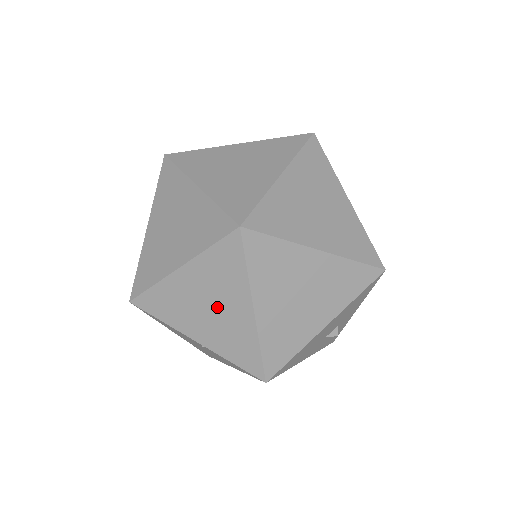
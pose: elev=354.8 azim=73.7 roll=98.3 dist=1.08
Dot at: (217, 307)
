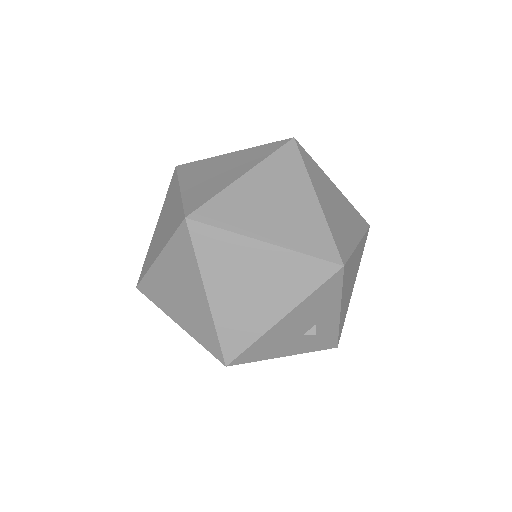
Dot at: (184, 292)
